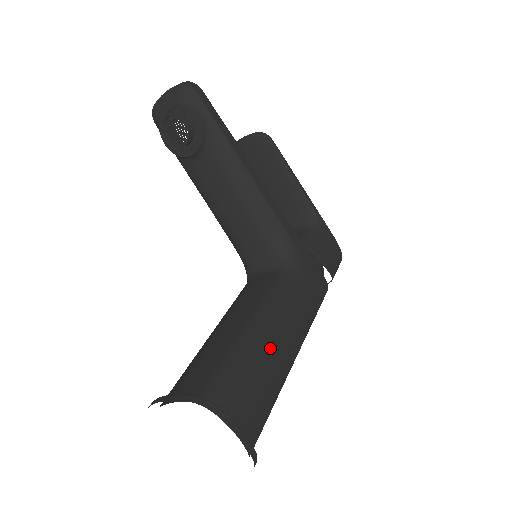
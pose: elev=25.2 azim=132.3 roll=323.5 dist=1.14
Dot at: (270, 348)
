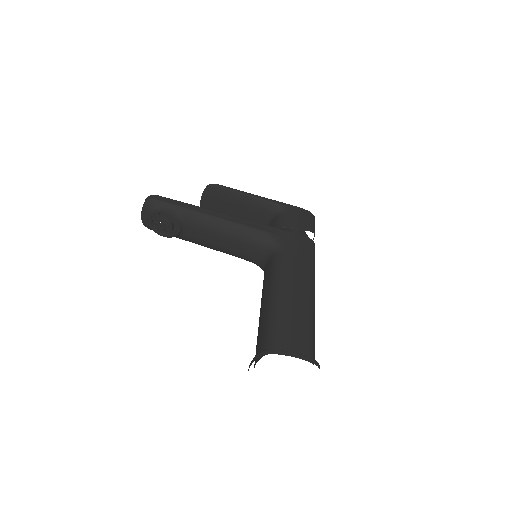
Dot at: (290, 302)
